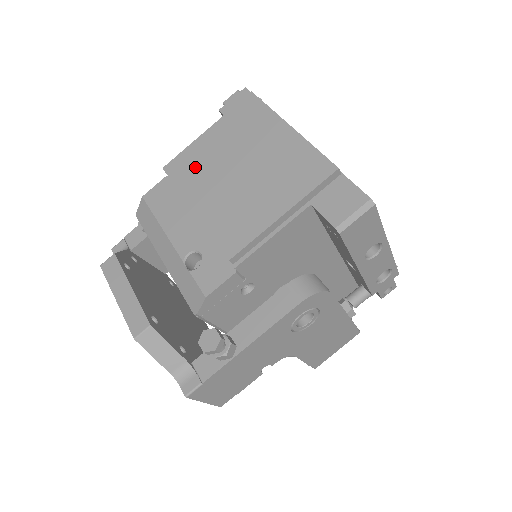
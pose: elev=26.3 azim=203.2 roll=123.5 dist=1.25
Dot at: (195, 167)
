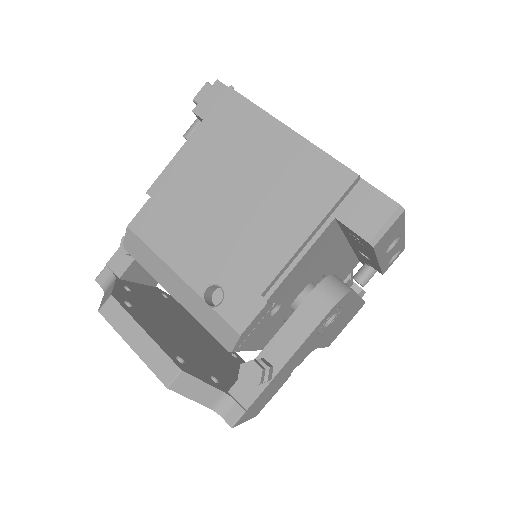
Dot at: (187, 188)
